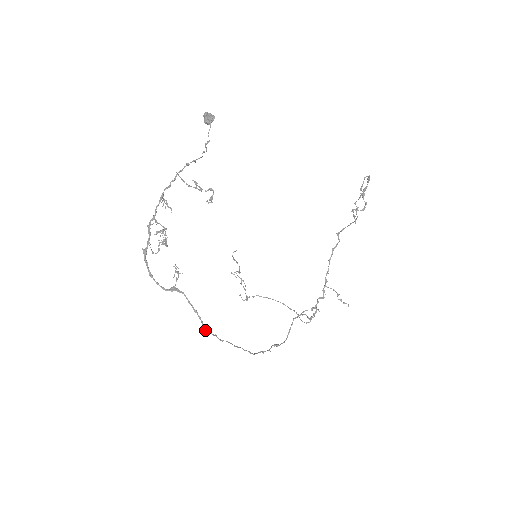
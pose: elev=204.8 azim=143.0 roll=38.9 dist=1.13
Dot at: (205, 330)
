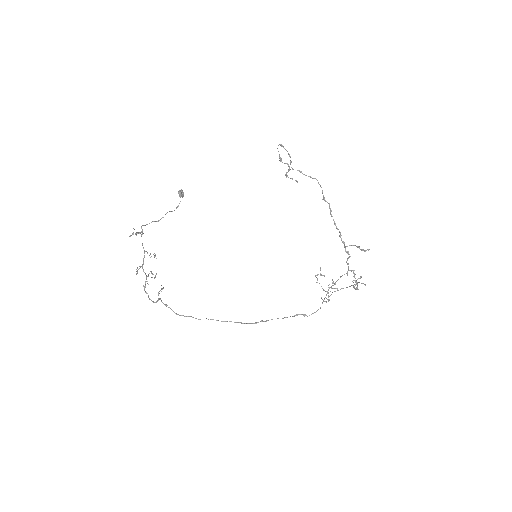
Dot at: (179, 315)
